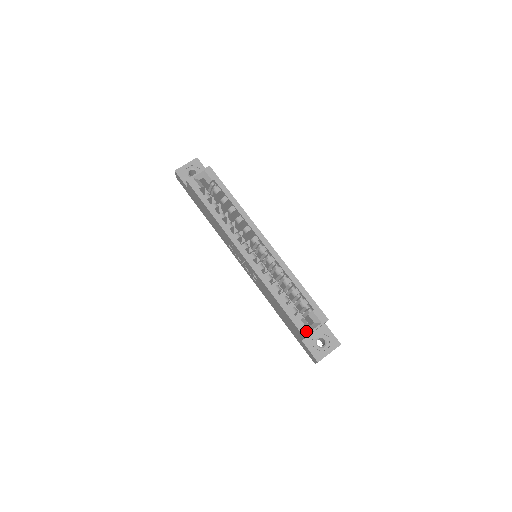
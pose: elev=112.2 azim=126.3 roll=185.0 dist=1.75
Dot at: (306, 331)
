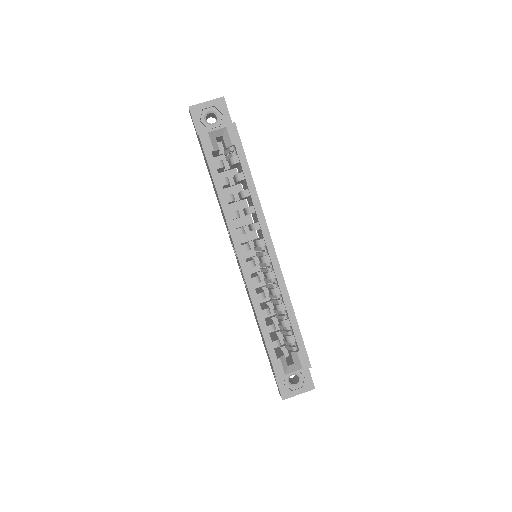
Dot at: (281, 373)
